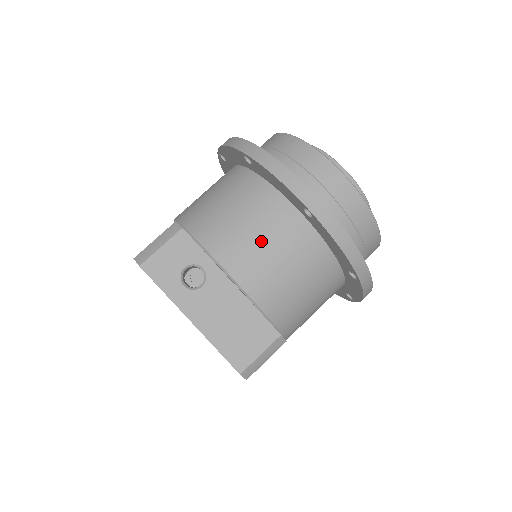
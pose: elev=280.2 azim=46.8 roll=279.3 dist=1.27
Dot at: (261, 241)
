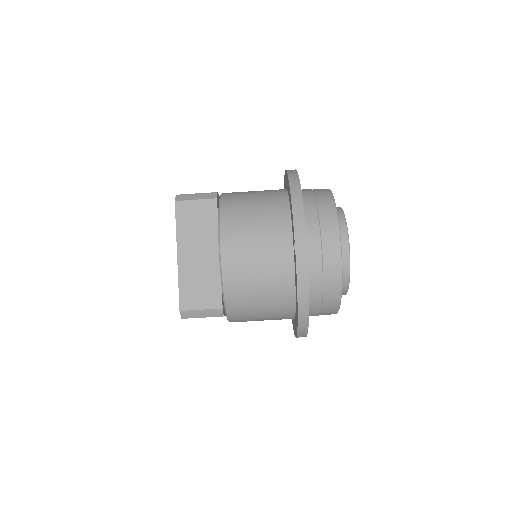
Dot at: occluded
